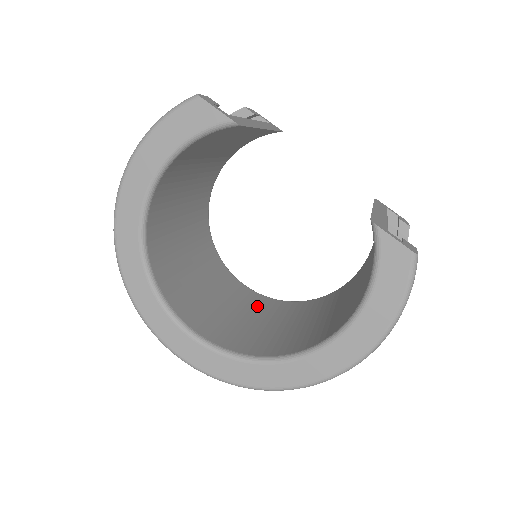
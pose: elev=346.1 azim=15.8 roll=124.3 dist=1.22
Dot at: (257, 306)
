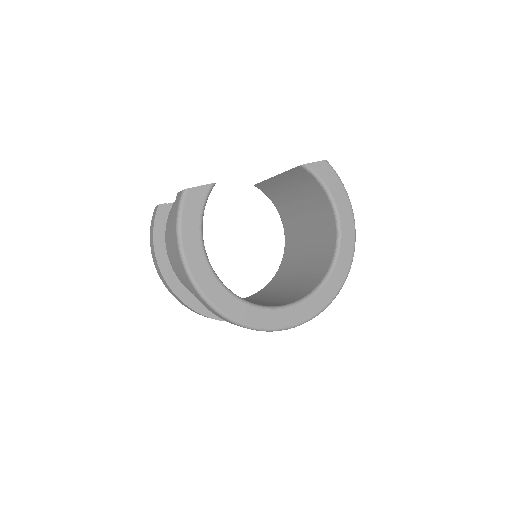
Dot at: (272, 289)
